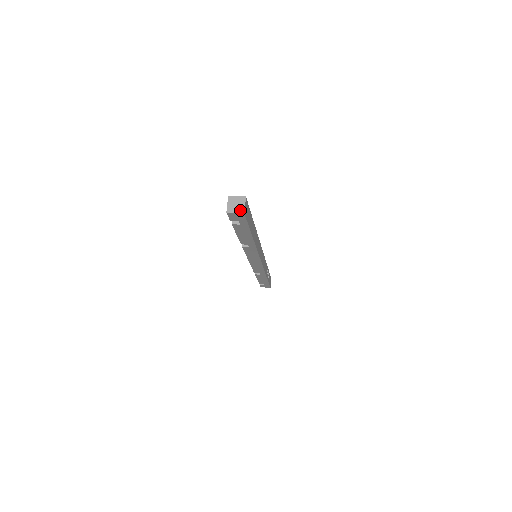
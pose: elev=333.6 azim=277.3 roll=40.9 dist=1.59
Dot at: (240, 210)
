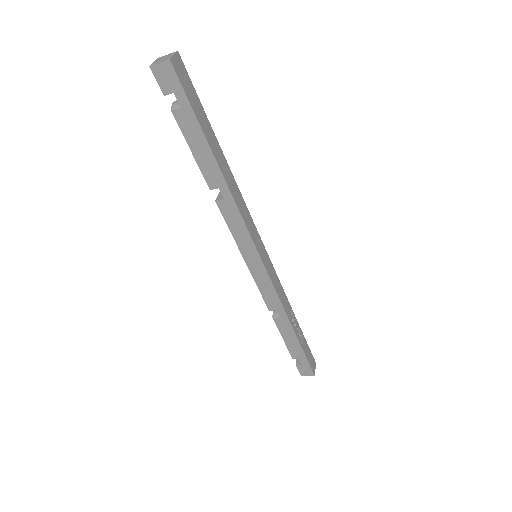
Dot at: (166, 59)
